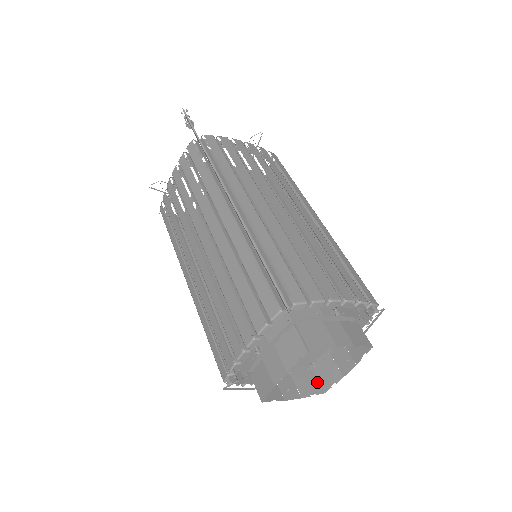
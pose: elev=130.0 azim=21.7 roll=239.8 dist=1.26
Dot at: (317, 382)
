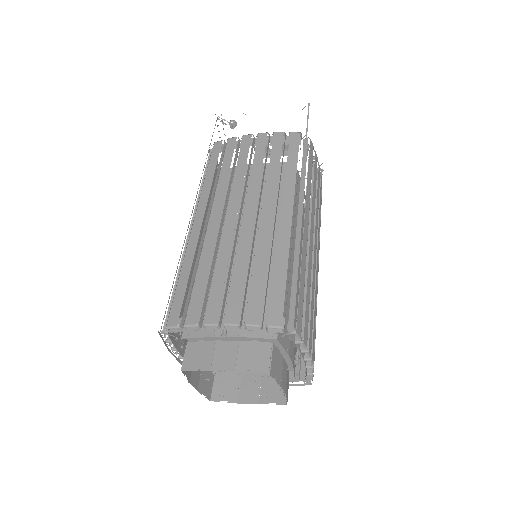
Dot at: occluded
